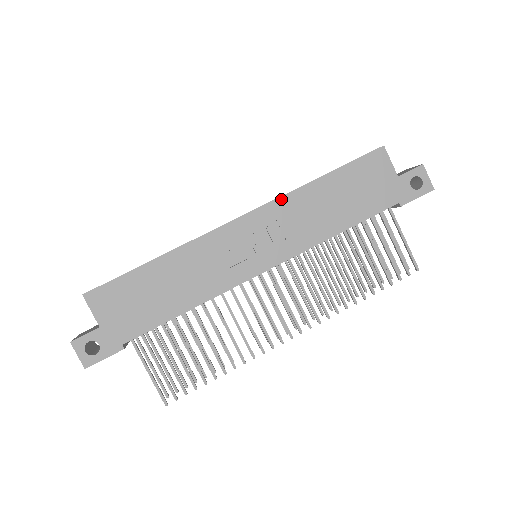
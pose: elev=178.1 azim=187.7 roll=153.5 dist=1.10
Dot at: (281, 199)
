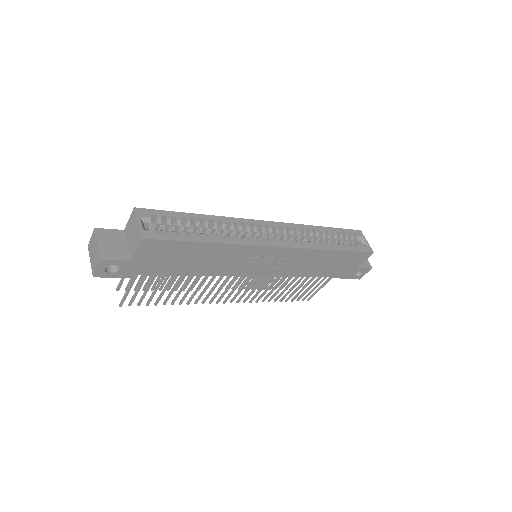
Dot at: (308, 250)
